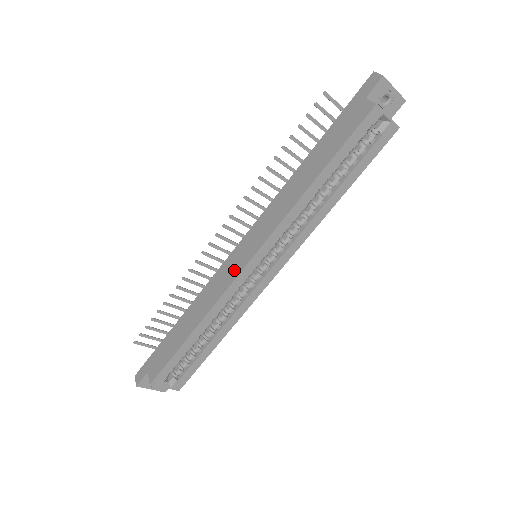
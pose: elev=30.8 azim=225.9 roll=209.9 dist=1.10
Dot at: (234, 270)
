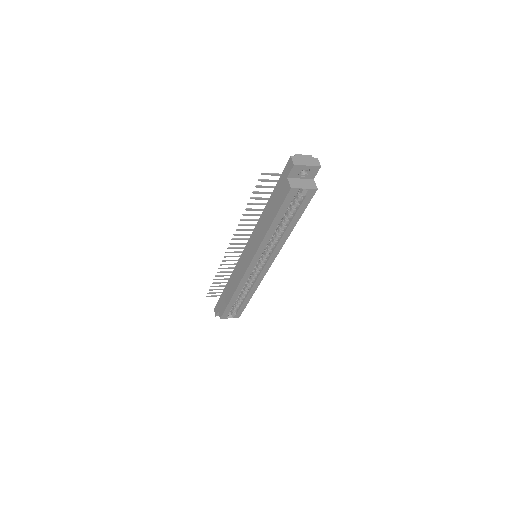
Dot at: (243, 268)
